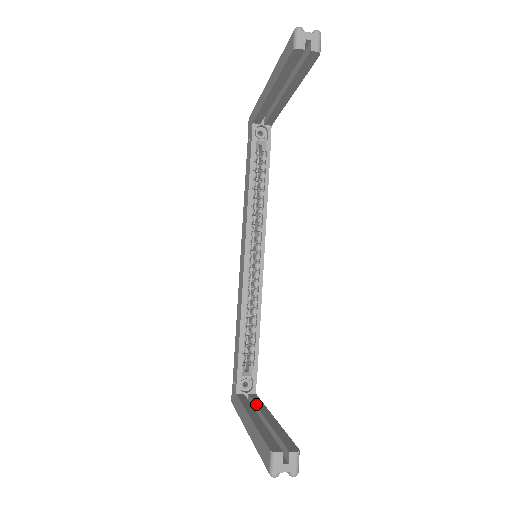
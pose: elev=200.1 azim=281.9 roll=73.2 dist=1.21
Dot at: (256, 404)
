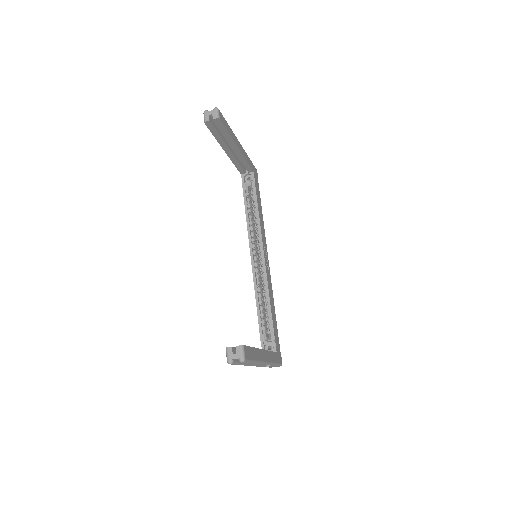
Dot at: occluded
